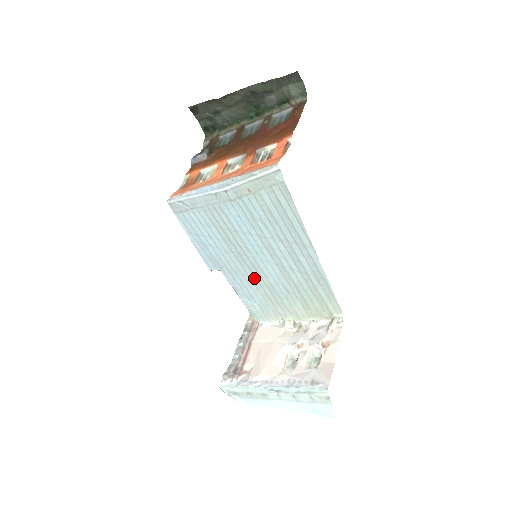
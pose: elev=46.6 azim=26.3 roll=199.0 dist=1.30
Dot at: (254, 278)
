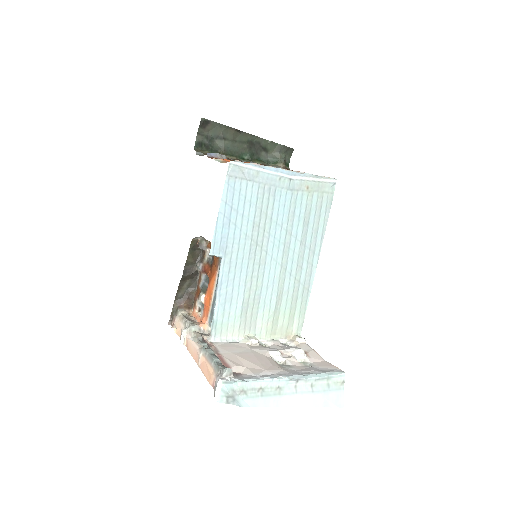
Dot at: (250, 276)
